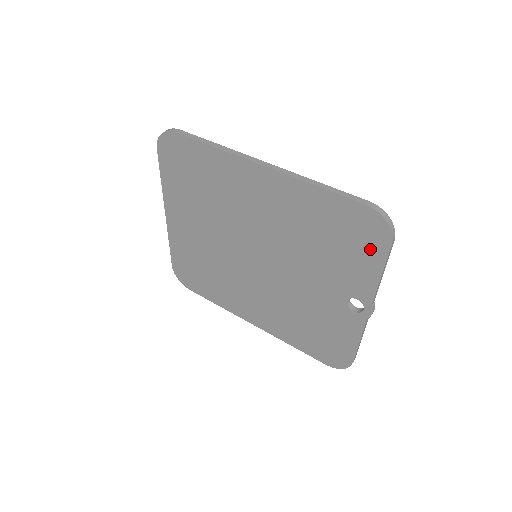
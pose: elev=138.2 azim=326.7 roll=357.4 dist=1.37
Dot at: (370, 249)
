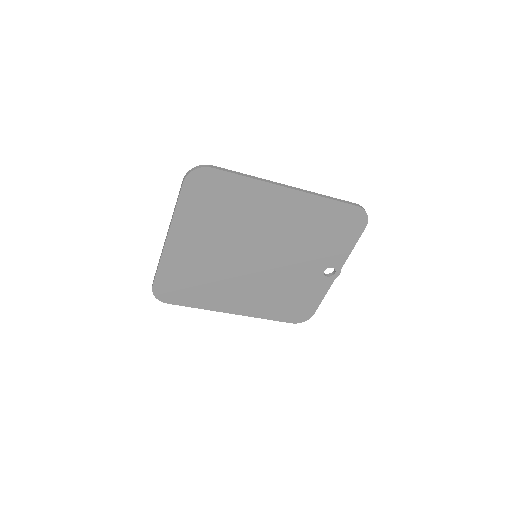
Dot at: (352, 233)
